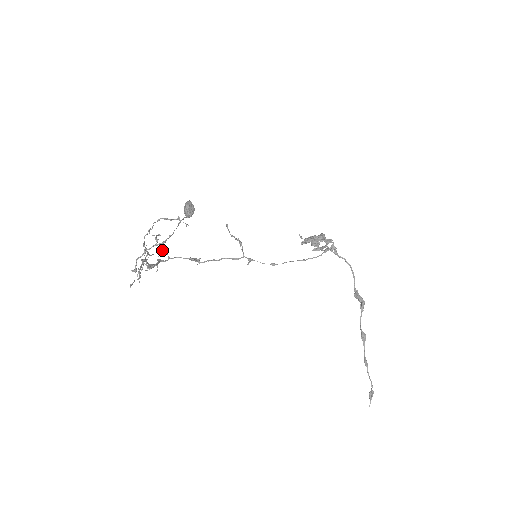
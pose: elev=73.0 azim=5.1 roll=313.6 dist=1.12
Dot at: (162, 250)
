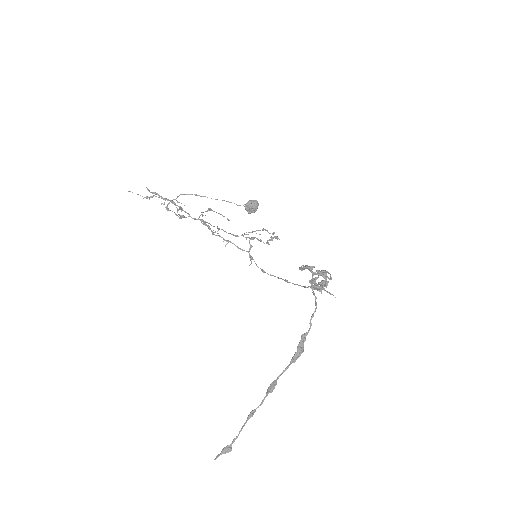
Dot at: (202, 215)
